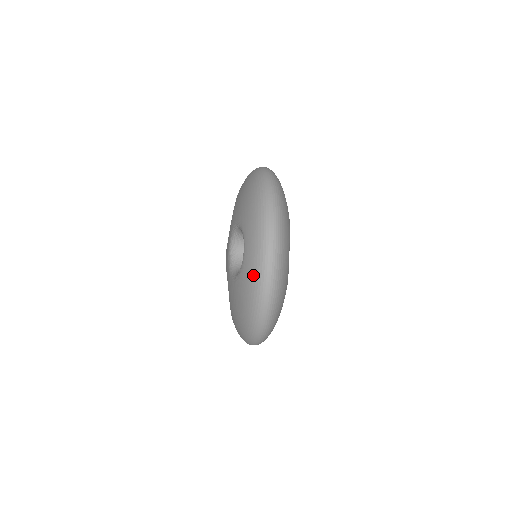
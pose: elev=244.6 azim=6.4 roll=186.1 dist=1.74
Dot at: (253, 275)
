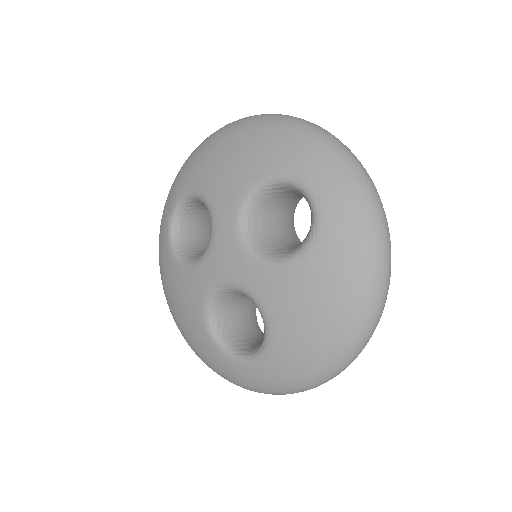
Dot at: (358, 214)
